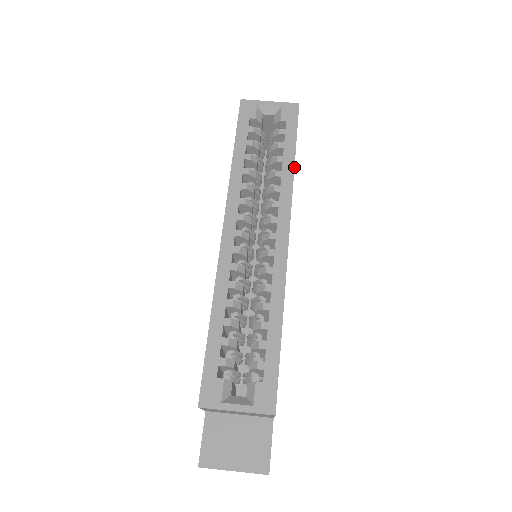
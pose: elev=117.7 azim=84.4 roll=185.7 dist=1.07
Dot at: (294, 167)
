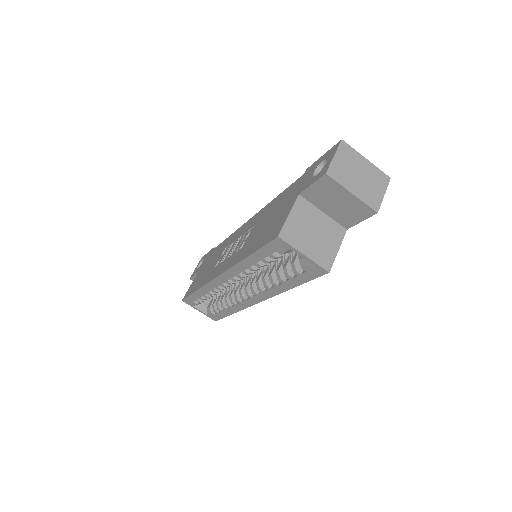
Dot at: occluded
